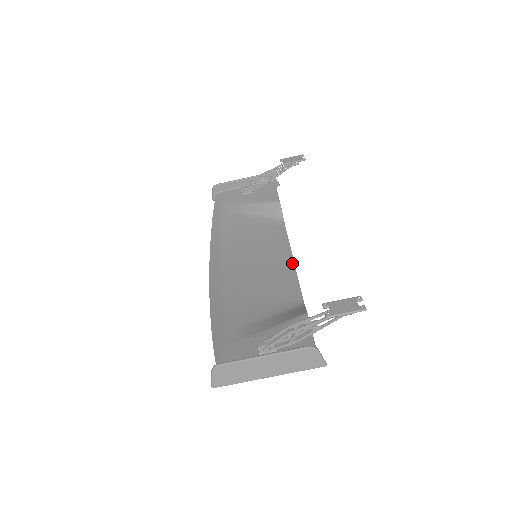
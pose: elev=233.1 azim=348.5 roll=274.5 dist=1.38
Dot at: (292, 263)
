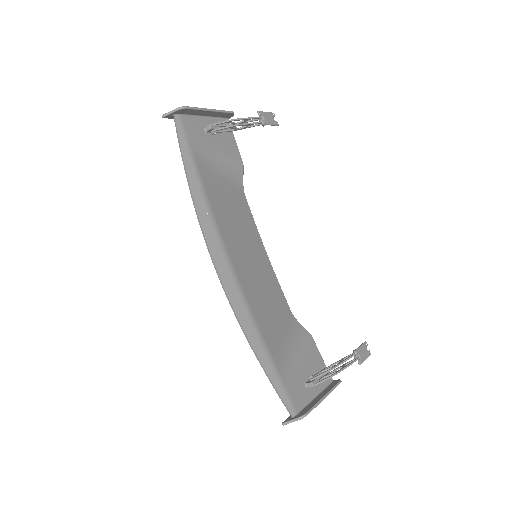
Dot at: (269, 260)
